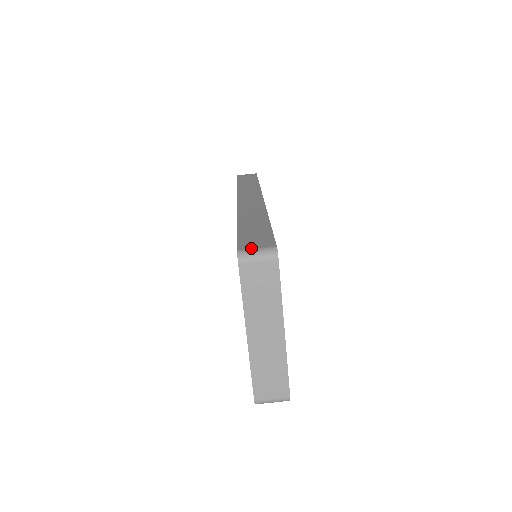
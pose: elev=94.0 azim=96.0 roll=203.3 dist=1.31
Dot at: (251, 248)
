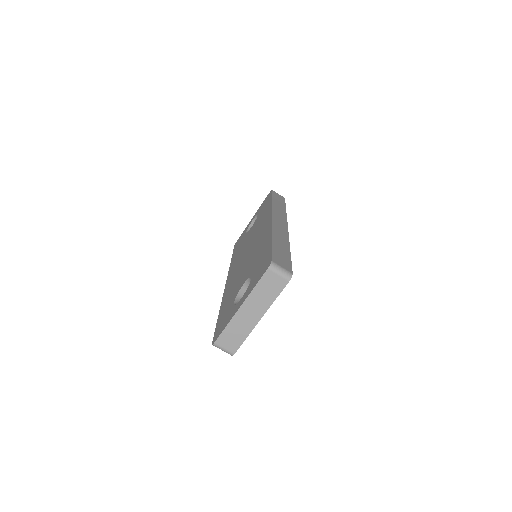
Dot at: (279, 265)
